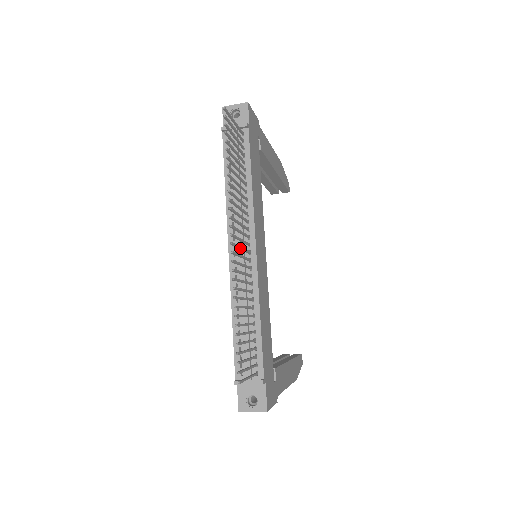
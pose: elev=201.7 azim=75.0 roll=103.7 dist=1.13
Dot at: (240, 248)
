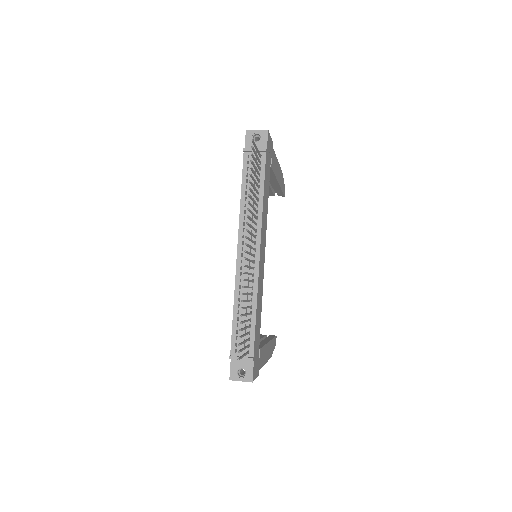
Dot at: (250, 254)
